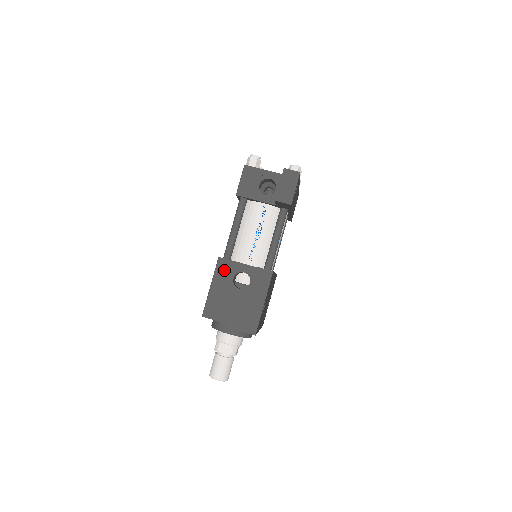
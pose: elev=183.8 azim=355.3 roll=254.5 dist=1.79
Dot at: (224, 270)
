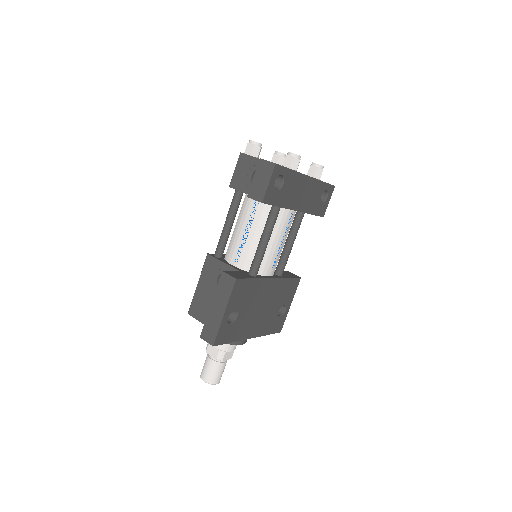
Dot at: (210, 268)
